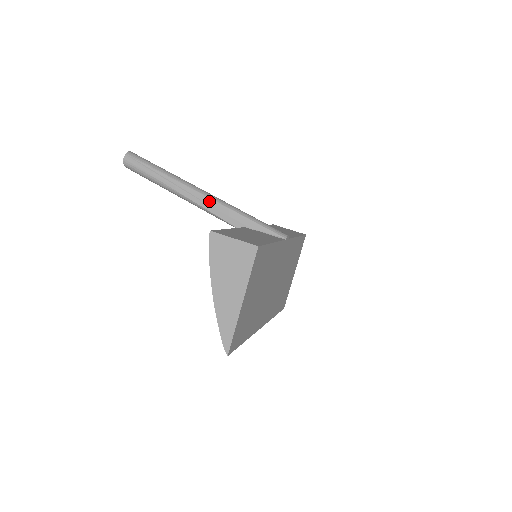
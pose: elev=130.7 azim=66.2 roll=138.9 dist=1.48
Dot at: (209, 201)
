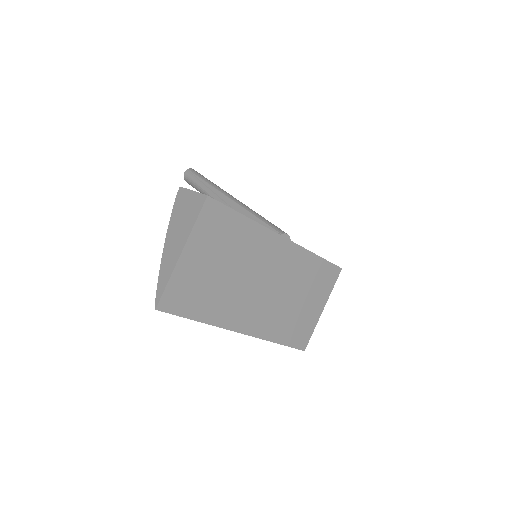
Dot at: (231, 202)
